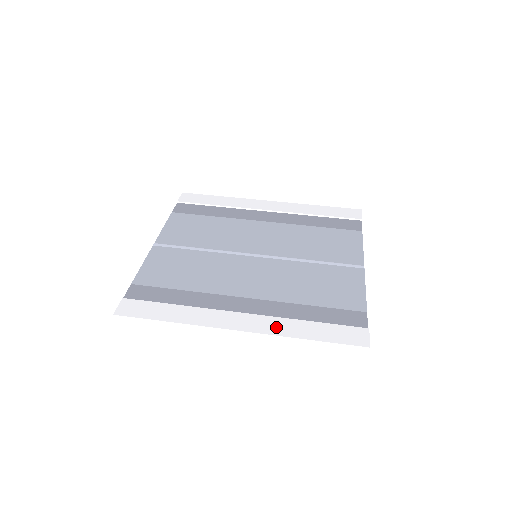
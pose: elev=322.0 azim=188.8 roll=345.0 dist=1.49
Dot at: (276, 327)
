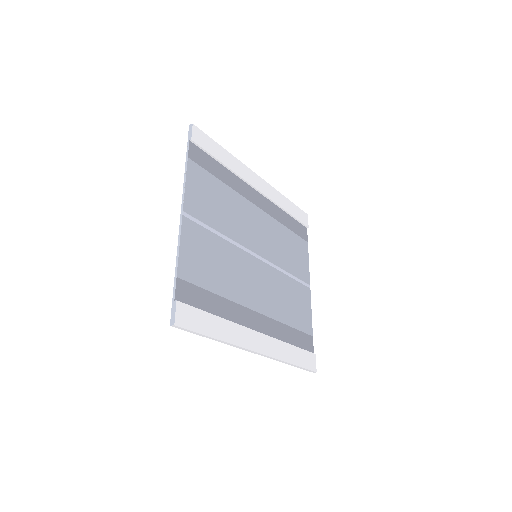
Dot at: (277, 350)
